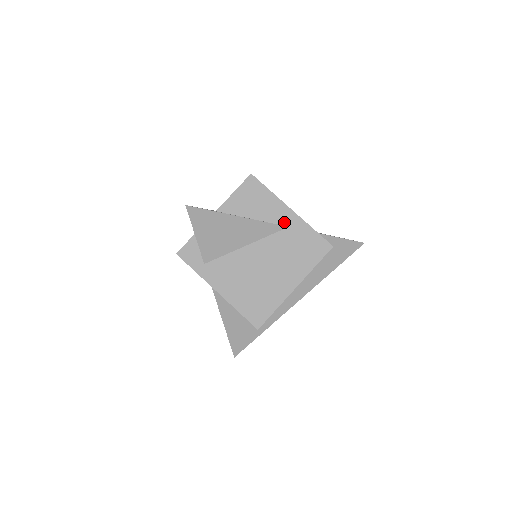
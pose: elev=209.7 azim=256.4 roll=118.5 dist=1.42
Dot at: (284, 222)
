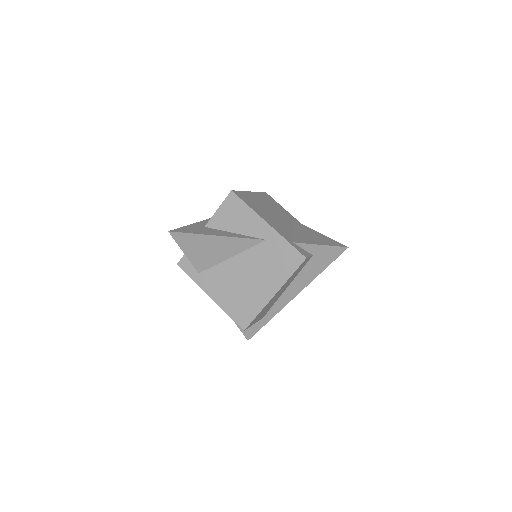
Dot at: (262, 235)
